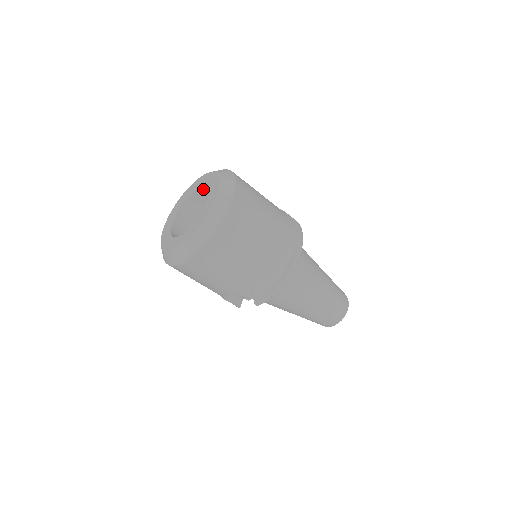
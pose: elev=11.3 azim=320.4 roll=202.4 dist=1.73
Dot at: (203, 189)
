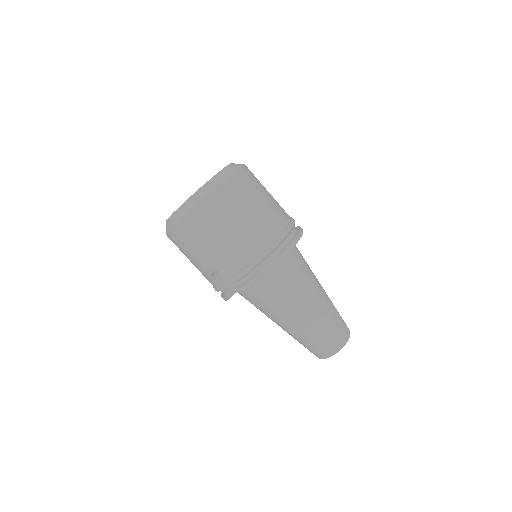
Dot at: occluded
